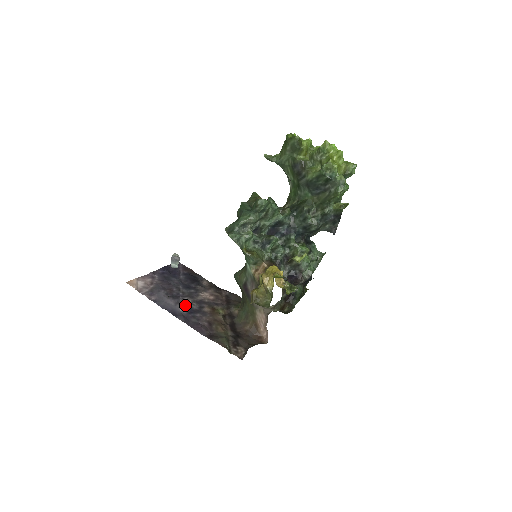
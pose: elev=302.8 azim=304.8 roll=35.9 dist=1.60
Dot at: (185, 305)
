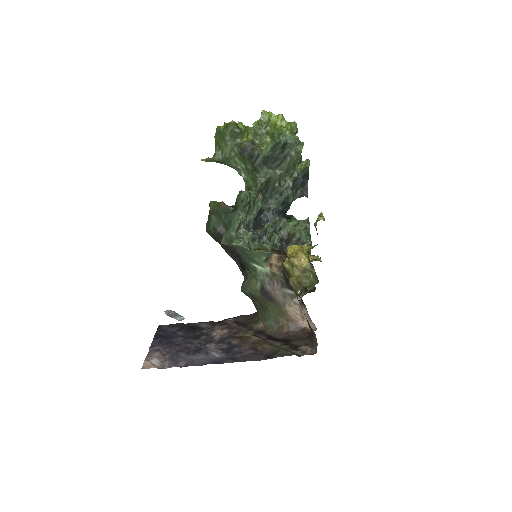
Dot at: (215, 350)
